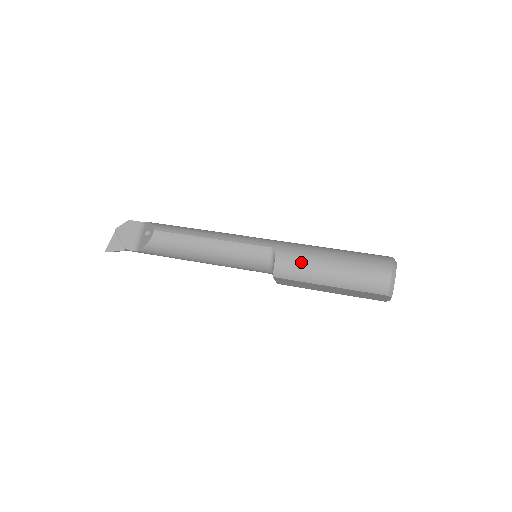
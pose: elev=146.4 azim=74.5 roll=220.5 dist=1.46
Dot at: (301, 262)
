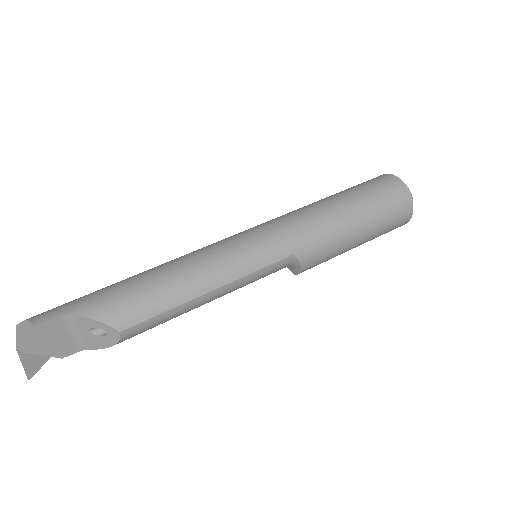
Dot at: (329, 252)
